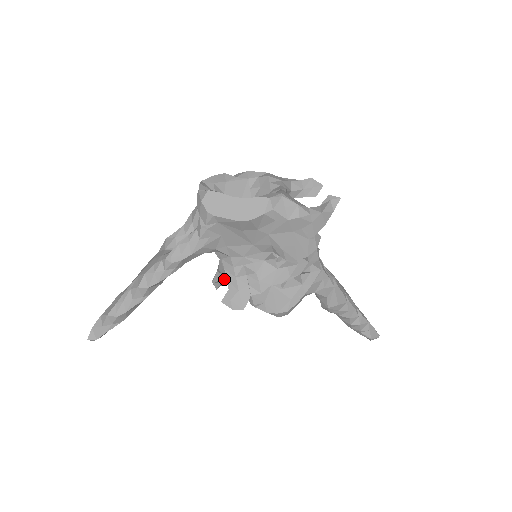
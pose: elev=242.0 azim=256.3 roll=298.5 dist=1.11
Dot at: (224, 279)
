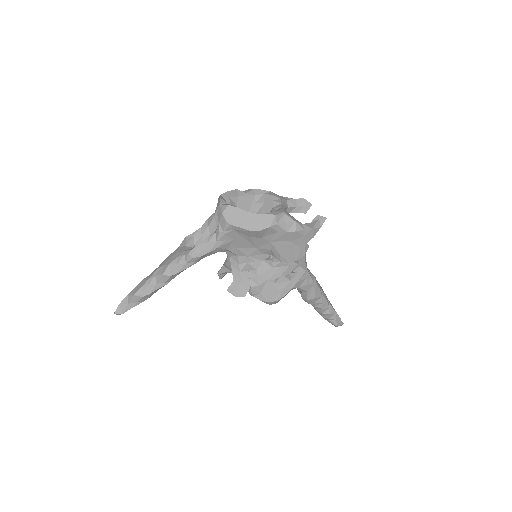
Dot at: (227, 272)
